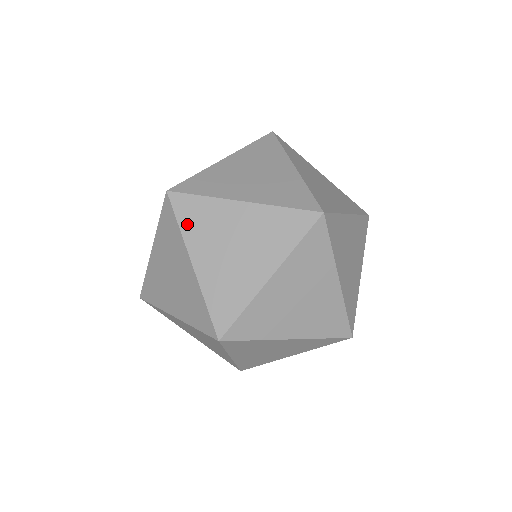
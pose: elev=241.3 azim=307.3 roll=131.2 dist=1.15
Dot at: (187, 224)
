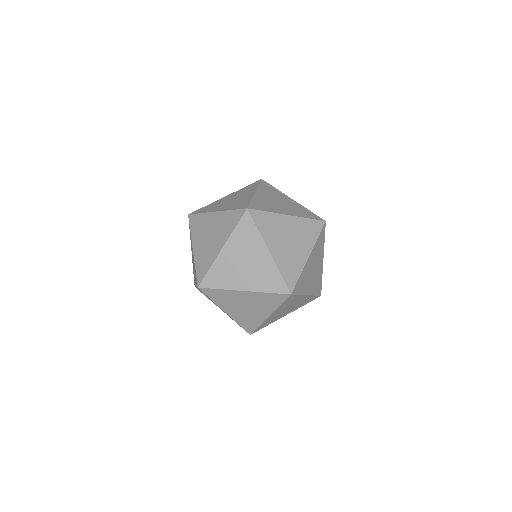
Dot at: (205, 211)
